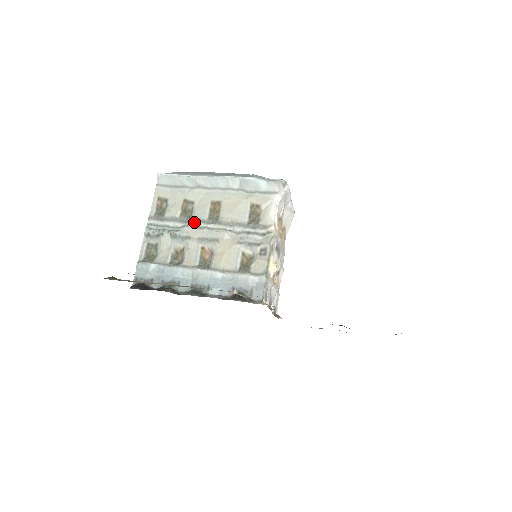
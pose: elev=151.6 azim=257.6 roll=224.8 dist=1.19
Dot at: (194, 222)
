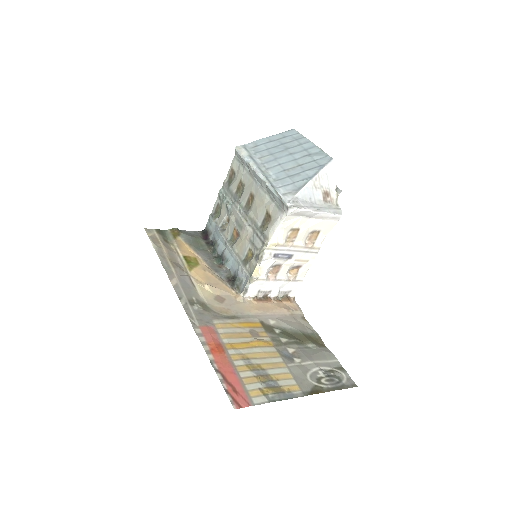
Dot at: (238, 204)
